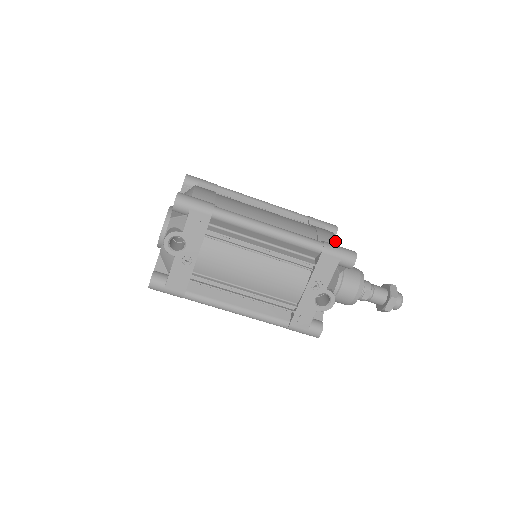
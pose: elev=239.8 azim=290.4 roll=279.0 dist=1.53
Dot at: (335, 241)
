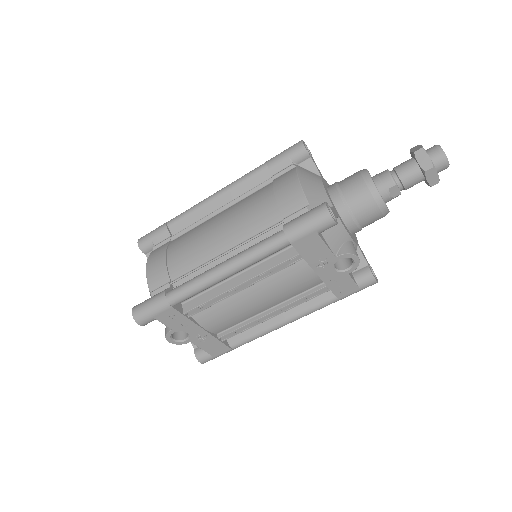
Dot at: (301, 196)
